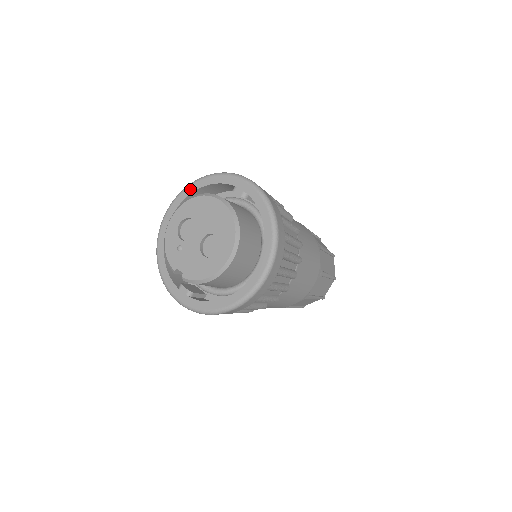
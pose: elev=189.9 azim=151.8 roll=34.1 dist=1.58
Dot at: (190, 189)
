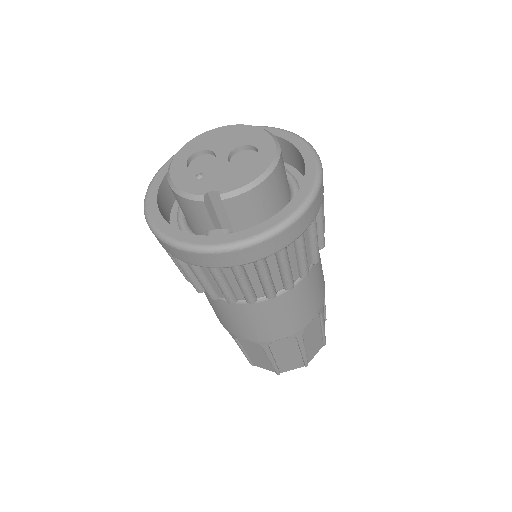
Dot at: occluded
